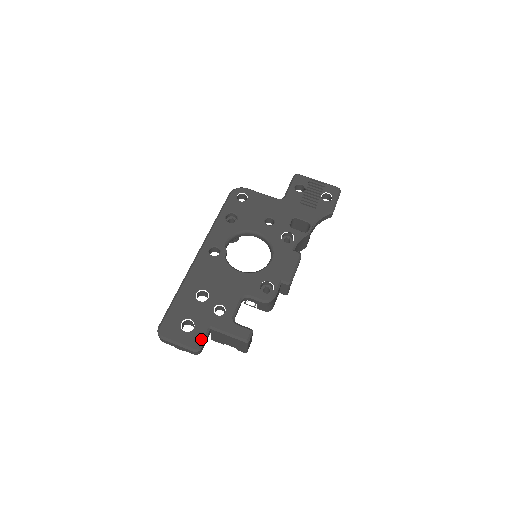
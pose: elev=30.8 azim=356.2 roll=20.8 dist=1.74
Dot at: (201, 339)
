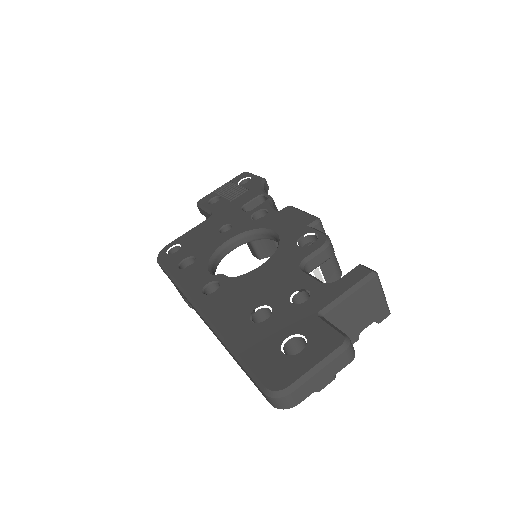
Dot at: (331, 330)
